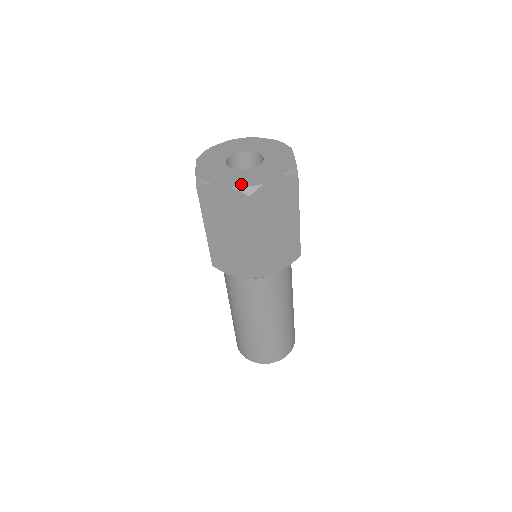
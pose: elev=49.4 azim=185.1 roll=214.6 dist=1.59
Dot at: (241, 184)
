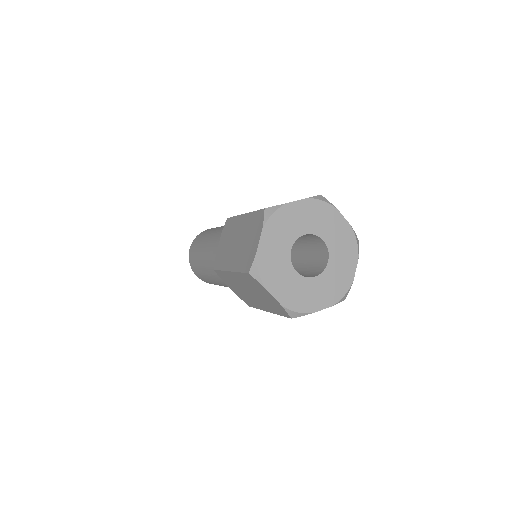
Dot at: (337, 296)
